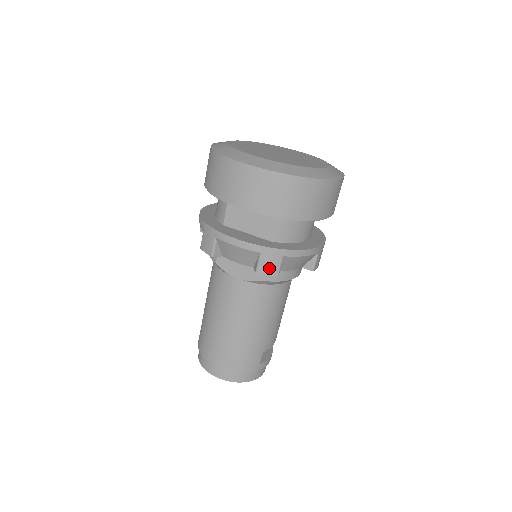
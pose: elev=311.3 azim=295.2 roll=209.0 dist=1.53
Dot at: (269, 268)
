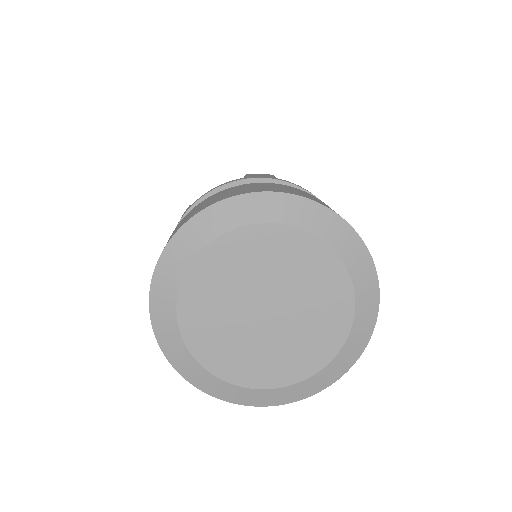
Dot at: occluded
